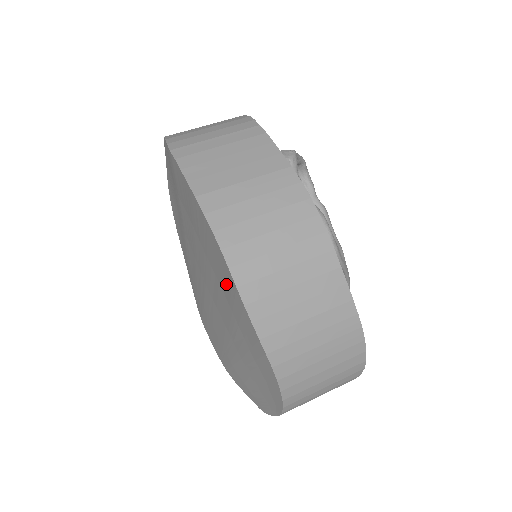
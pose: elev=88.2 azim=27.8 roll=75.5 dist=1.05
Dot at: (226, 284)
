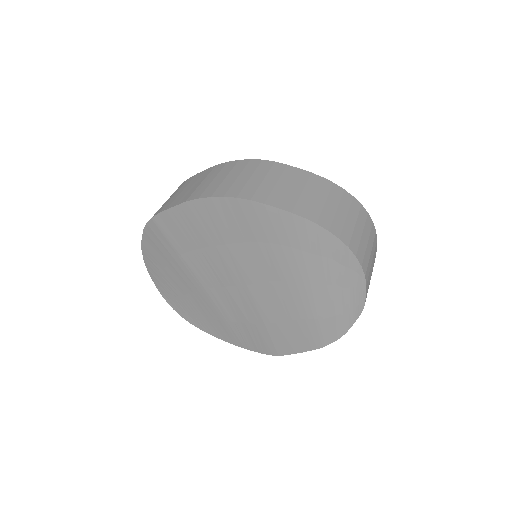
Dot at: (247, 223)
